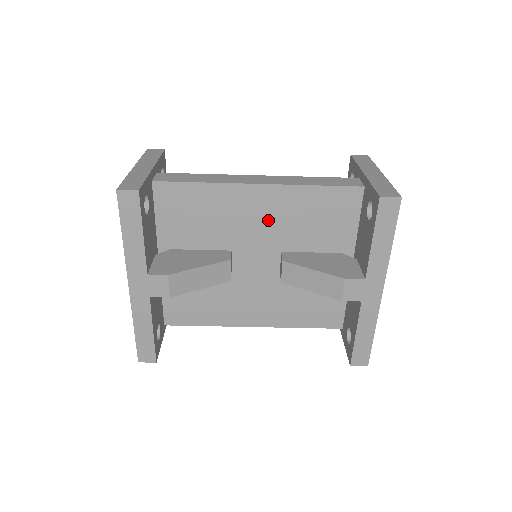
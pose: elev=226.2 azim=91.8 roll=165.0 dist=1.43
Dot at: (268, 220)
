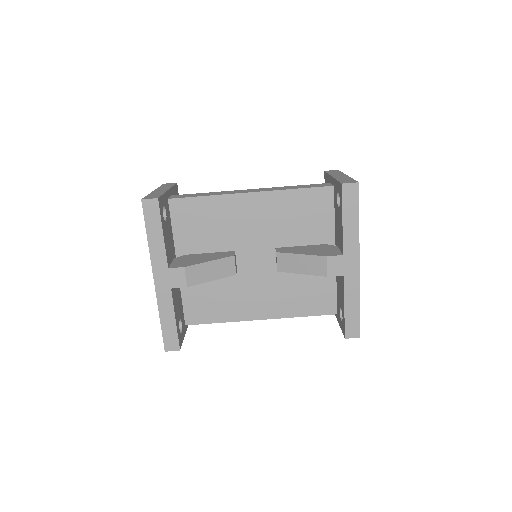
Dot at: (261, 222)
